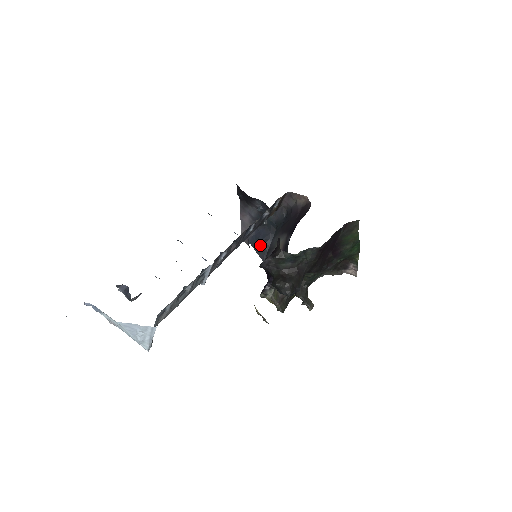
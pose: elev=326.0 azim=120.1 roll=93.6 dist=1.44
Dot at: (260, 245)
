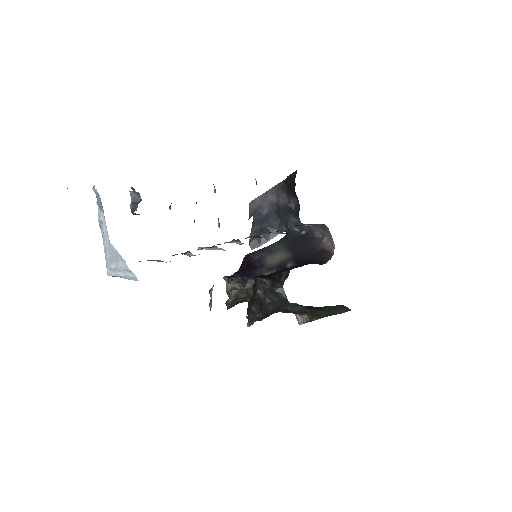
Dot at: (260, 228)
